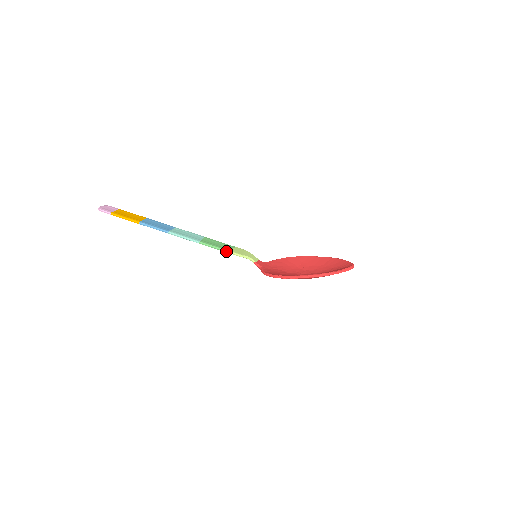
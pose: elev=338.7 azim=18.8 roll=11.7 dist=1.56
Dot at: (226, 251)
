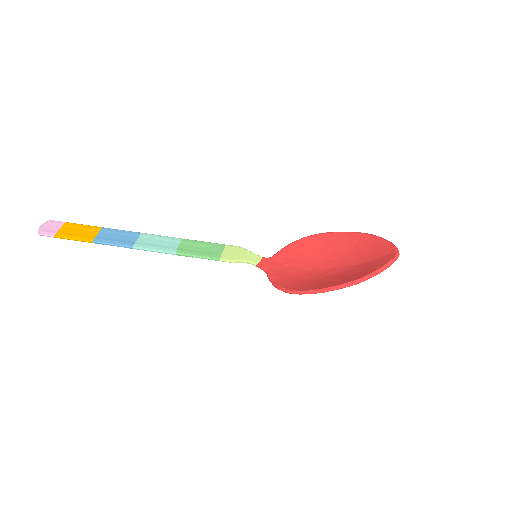
Dot at: (214, 259)
